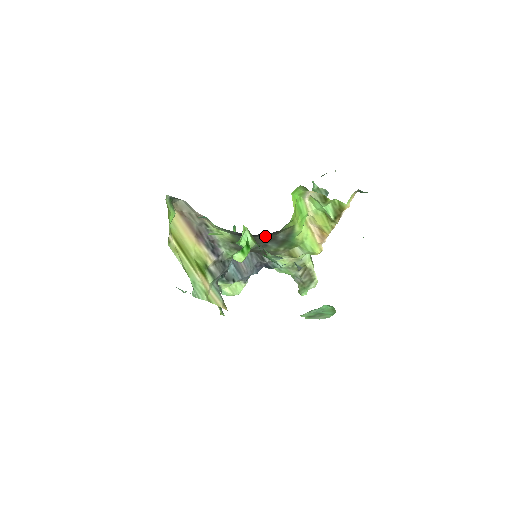
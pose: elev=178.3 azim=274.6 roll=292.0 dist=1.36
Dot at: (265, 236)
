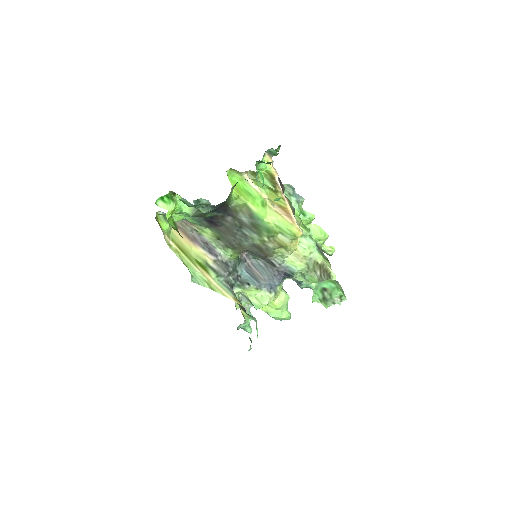
Dot at: (231, 221)
